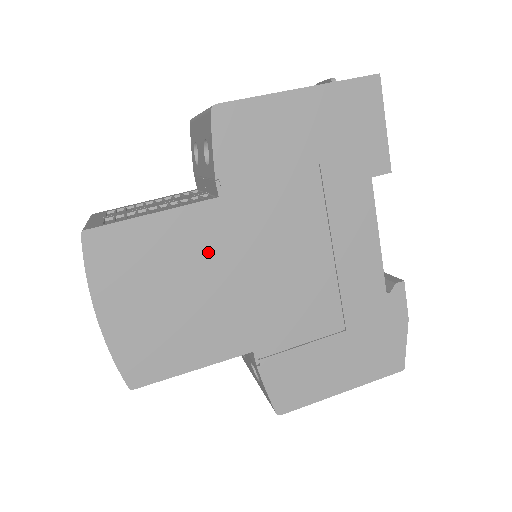
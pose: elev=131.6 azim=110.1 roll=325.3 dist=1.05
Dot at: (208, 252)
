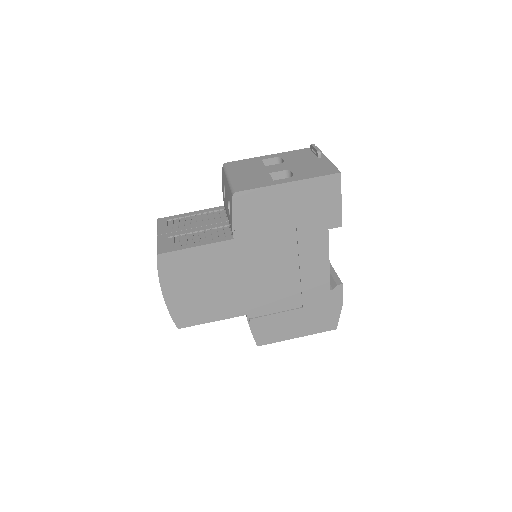
Dot at: (225, 266)
